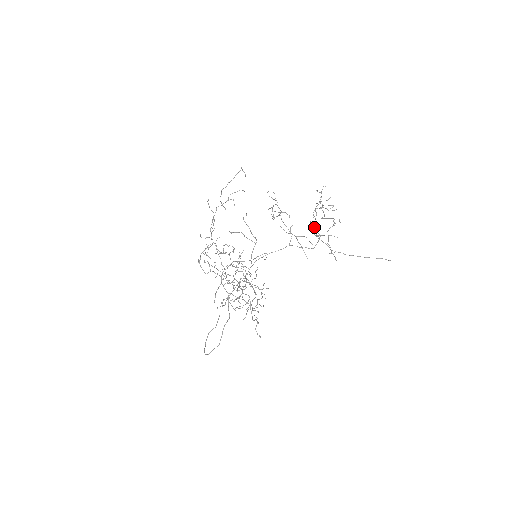
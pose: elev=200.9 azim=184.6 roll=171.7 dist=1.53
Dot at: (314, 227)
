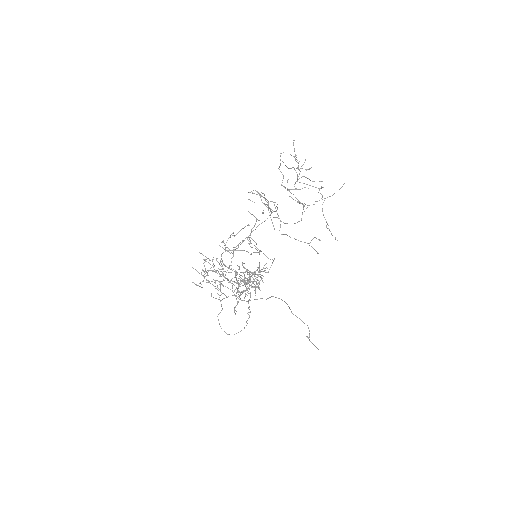
Dot at: (297, 199)
